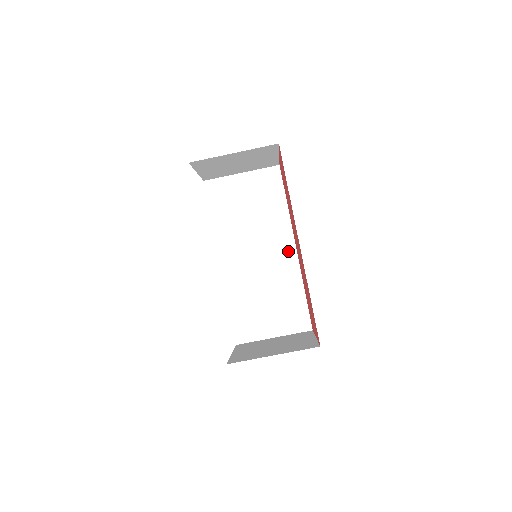
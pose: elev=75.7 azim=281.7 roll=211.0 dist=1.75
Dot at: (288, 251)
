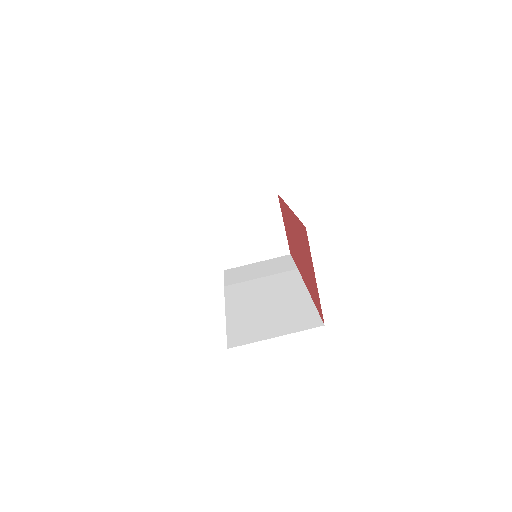
Dot at: (296, 285)
